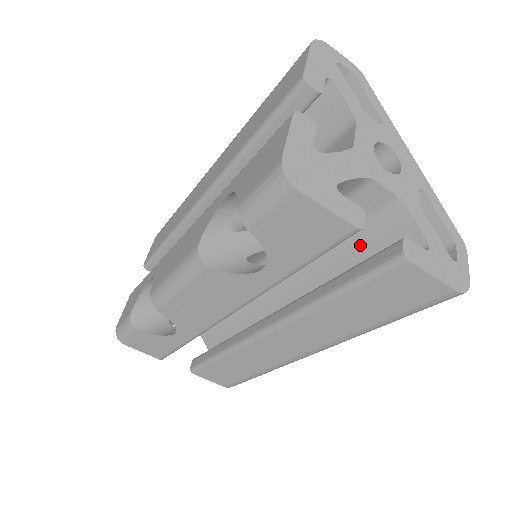
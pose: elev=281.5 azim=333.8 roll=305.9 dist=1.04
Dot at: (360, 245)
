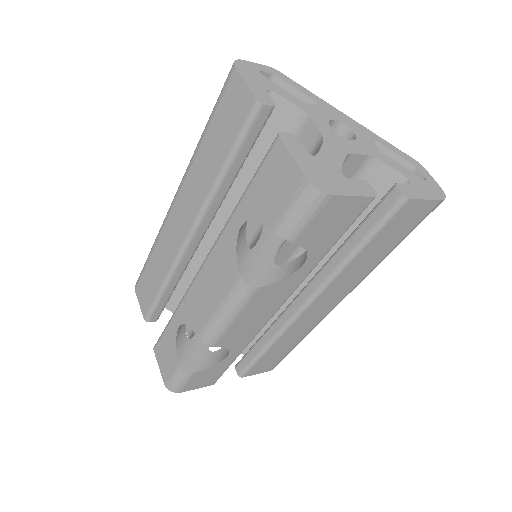
Dot at: occluded
